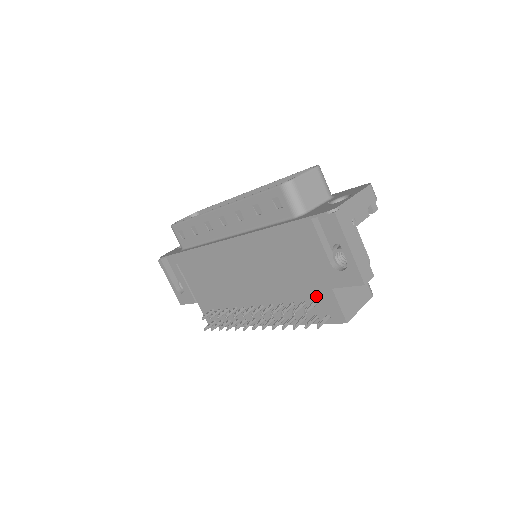
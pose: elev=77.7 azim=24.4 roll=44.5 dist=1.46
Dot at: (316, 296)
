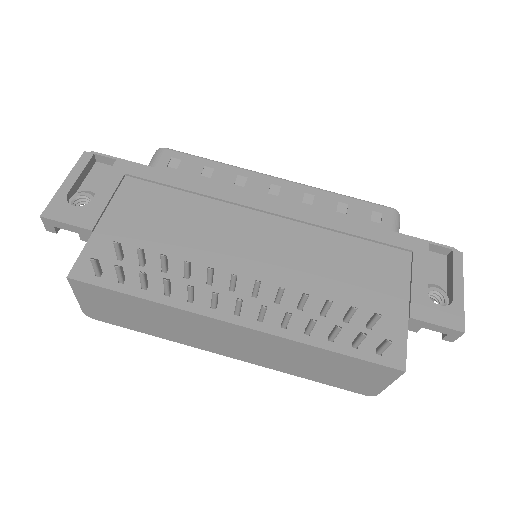
Dot at: occluded
